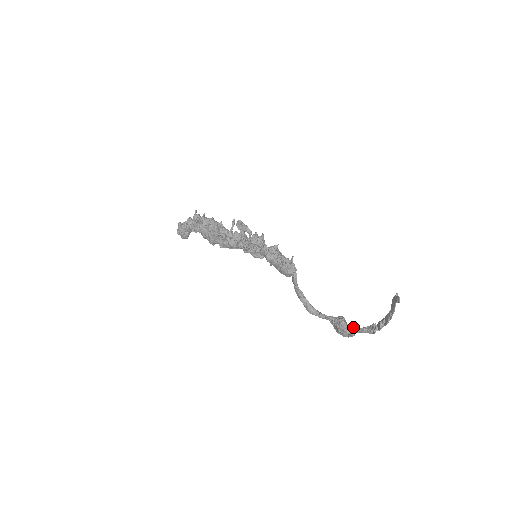
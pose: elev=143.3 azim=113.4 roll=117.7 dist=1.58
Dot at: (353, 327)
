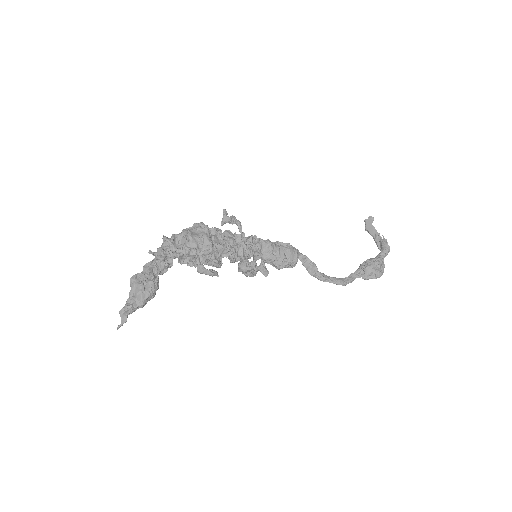
Dot at: (376, 257)
